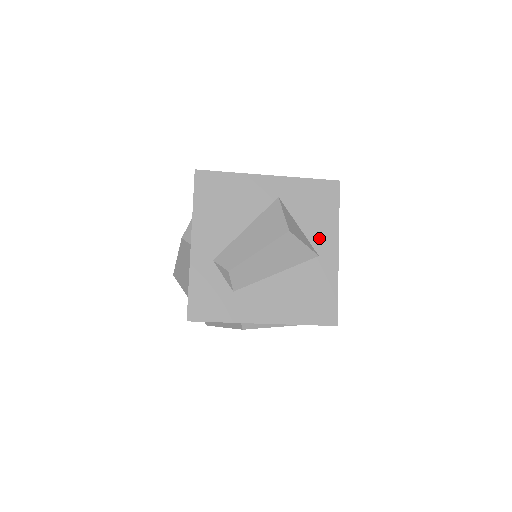
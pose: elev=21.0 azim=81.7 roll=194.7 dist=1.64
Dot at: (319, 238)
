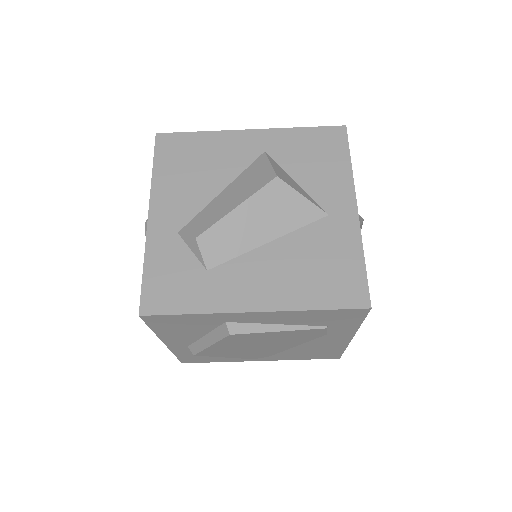
Dot at: (326, 193)
